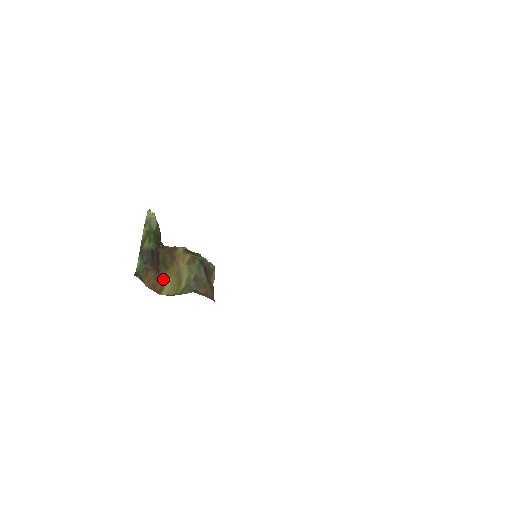
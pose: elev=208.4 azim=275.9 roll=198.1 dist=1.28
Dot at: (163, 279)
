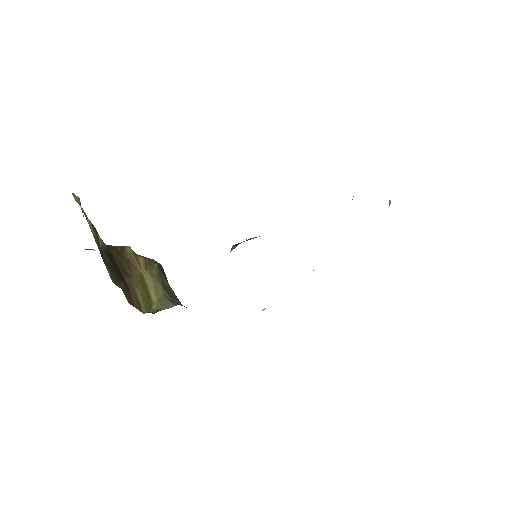
Dot at: (133, 291)
